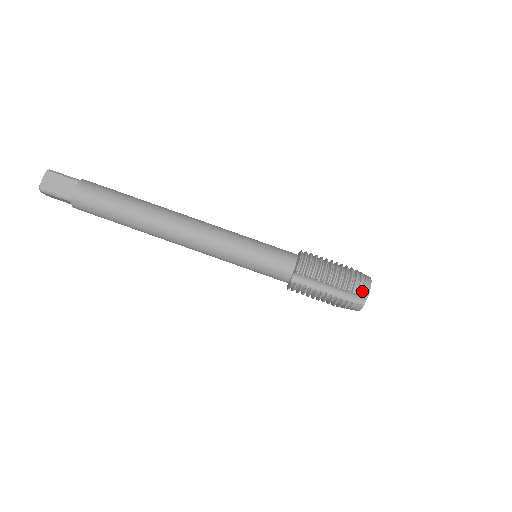
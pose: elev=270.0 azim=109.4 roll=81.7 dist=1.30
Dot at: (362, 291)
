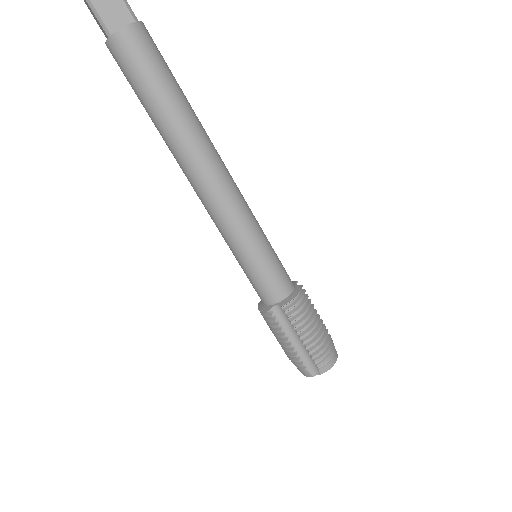
Dot at: (323, 365)
